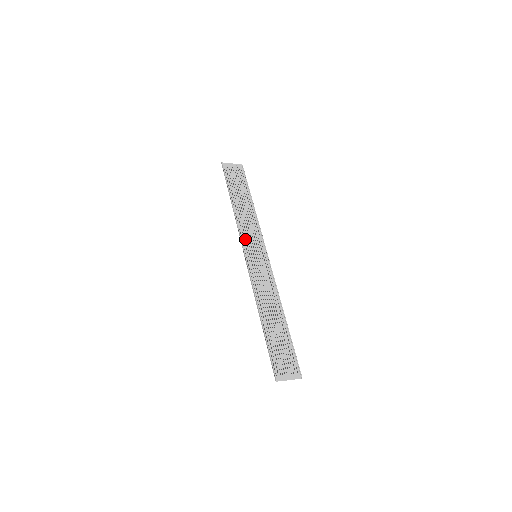
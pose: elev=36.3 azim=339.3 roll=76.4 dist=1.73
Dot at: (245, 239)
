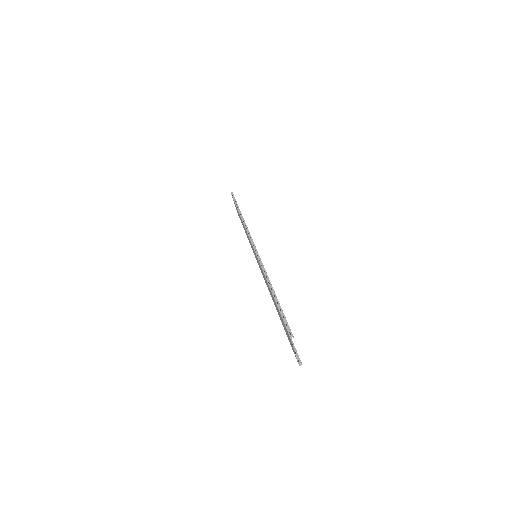
Dot at: (249, 239)
